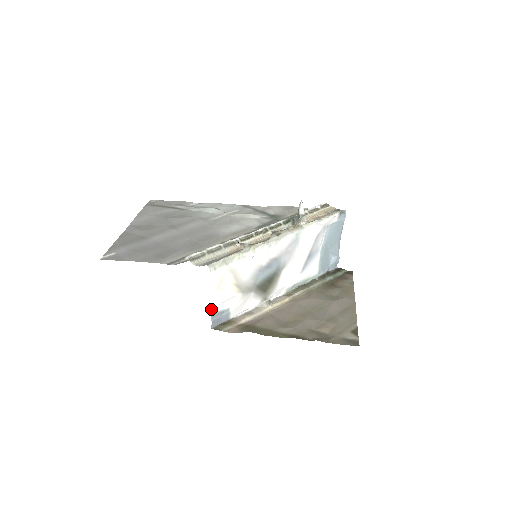
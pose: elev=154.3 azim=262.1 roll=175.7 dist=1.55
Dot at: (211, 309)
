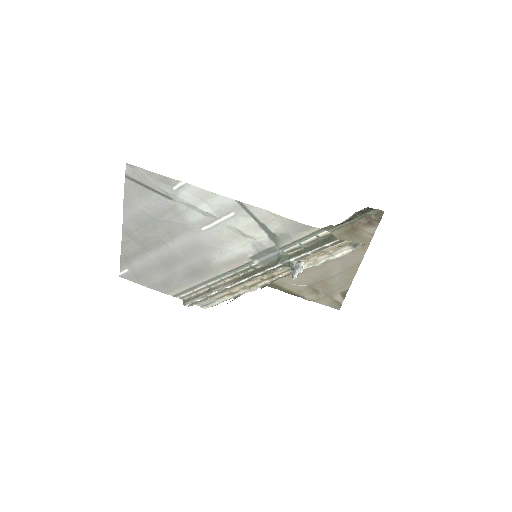
Dot at: occluded
